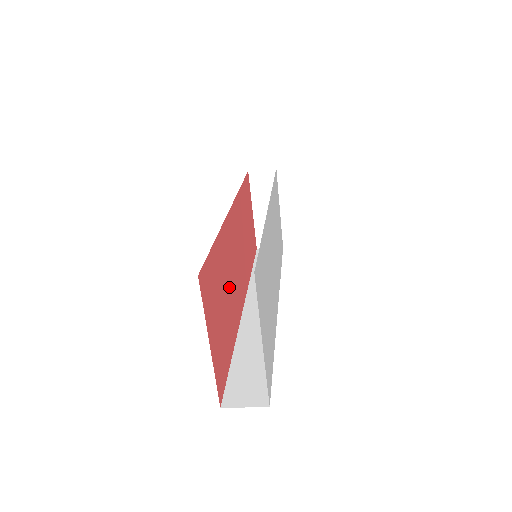
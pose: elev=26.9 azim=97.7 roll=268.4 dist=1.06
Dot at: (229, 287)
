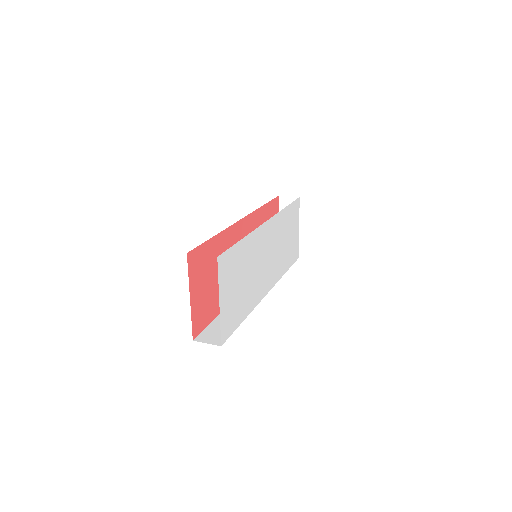
Dot at: occluded
